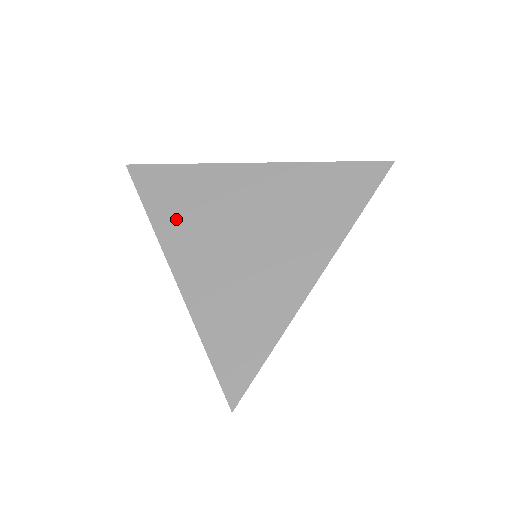
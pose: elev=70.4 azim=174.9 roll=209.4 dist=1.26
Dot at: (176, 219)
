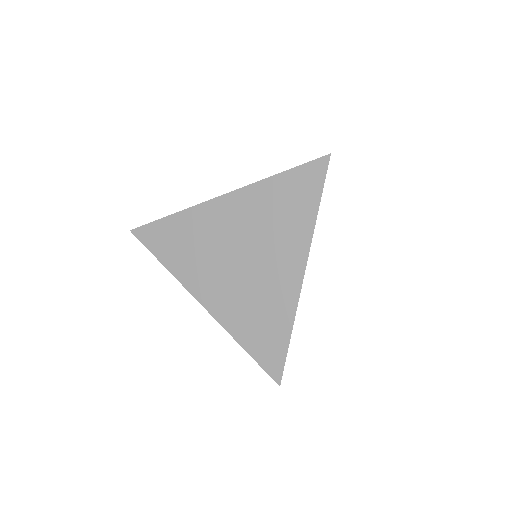
Dot at: (185, 262)
